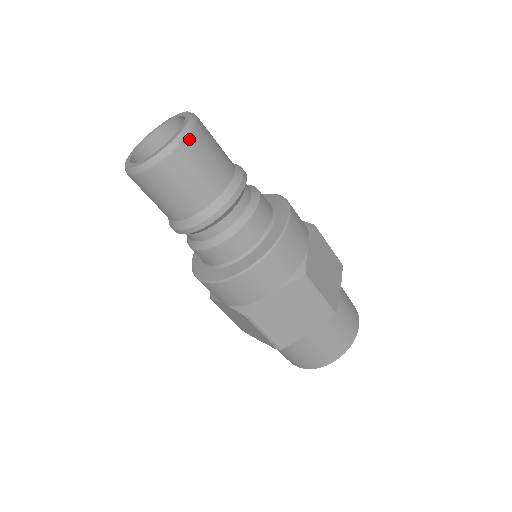
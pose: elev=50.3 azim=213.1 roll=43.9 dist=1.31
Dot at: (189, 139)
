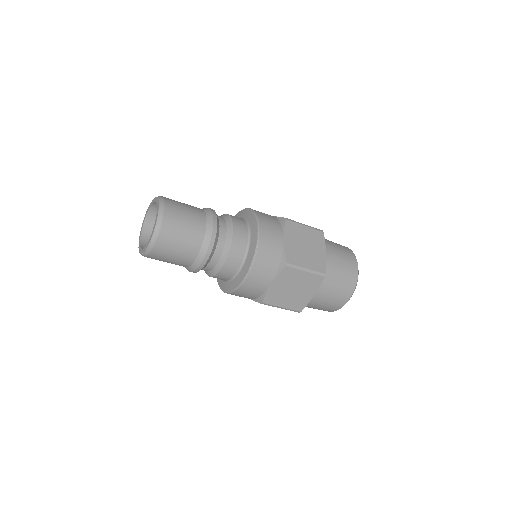
Dot at: (153, 252)
